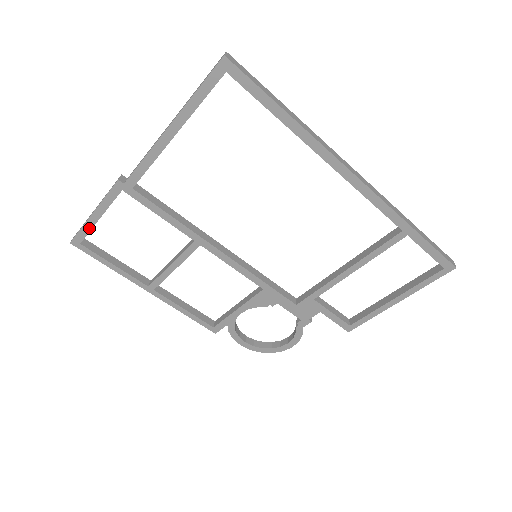
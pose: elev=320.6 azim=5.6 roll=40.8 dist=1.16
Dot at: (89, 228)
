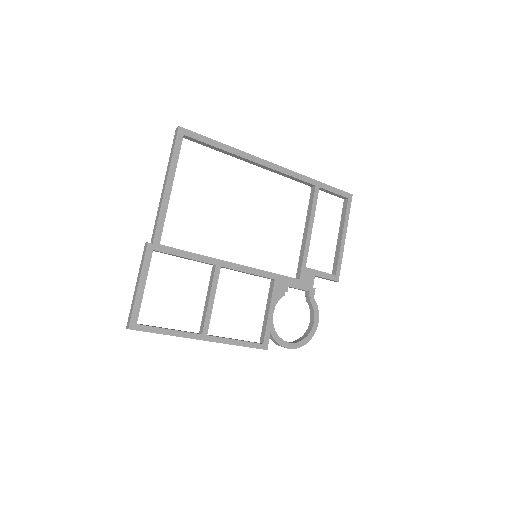
Dot at: (139, 302)
